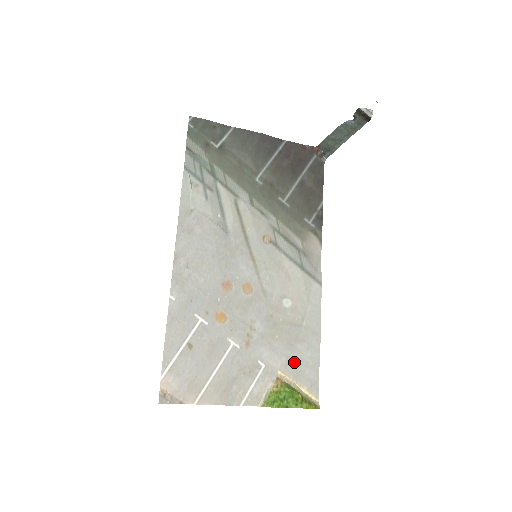
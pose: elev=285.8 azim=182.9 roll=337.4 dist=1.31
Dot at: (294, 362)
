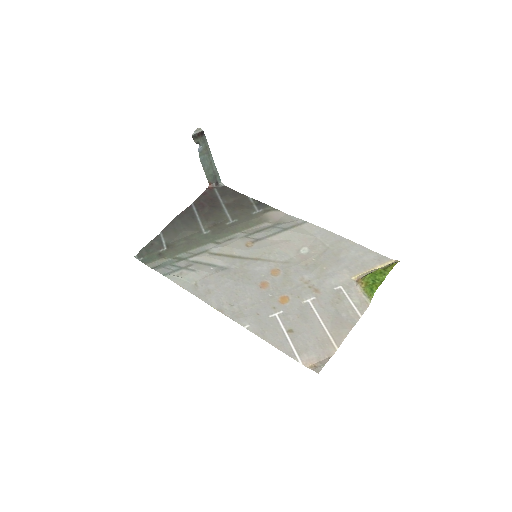
Dot at: (352, 264)
